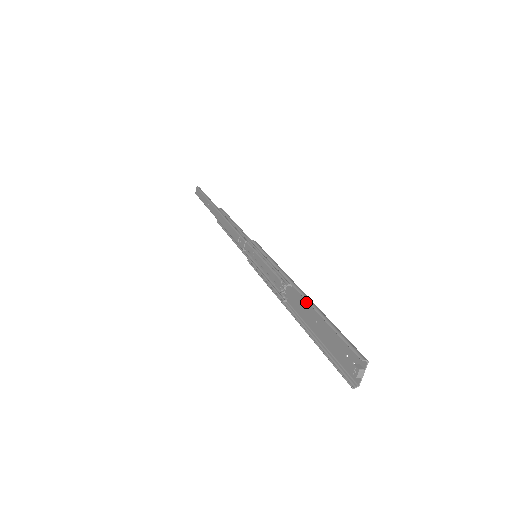
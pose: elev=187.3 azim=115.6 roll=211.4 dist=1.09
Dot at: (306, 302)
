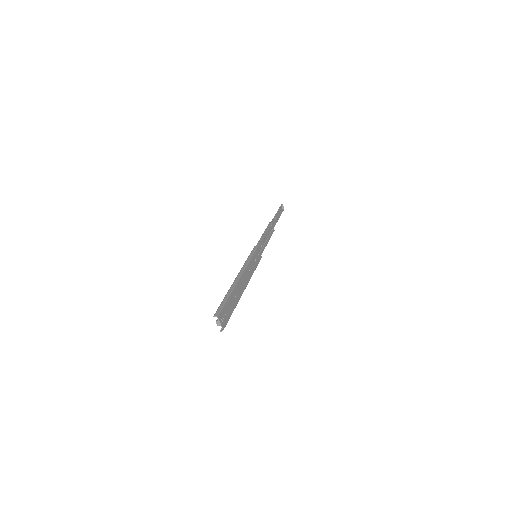
Dot at: (237, 285)
